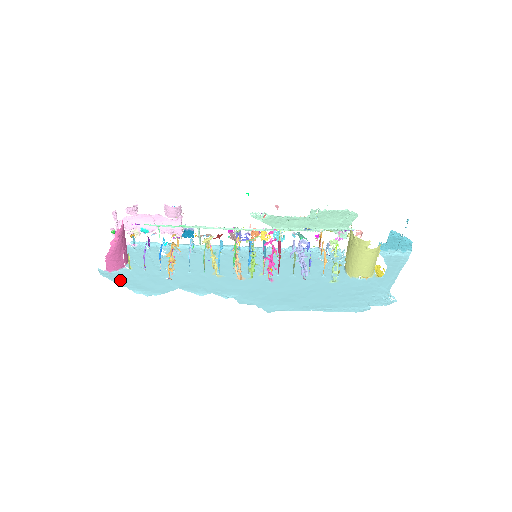
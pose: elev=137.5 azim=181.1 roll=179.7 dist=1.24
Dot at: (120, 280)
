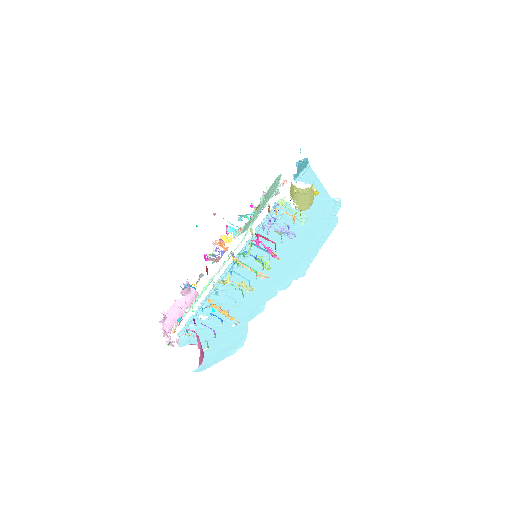
Dot at: (215, 360)
